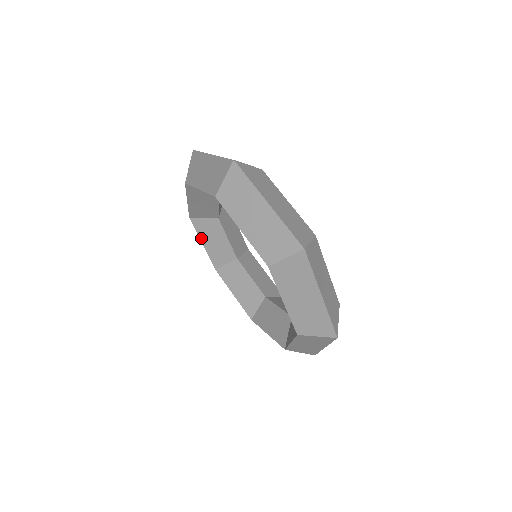
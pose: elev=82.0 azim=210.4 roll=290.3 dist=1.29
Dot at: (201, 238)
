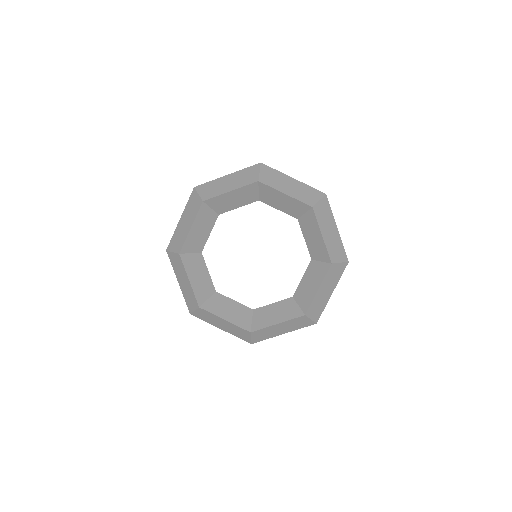
Dot at: (219, 316)
